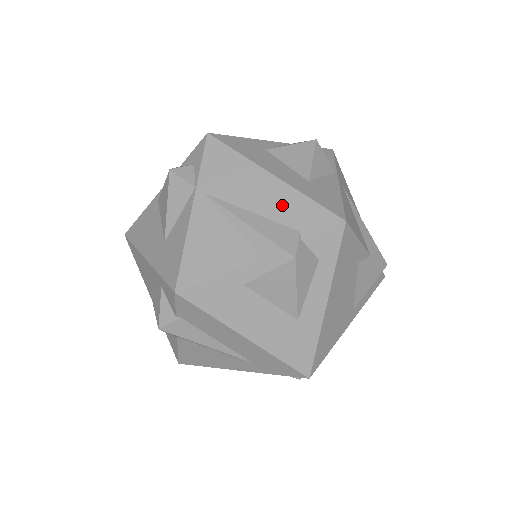
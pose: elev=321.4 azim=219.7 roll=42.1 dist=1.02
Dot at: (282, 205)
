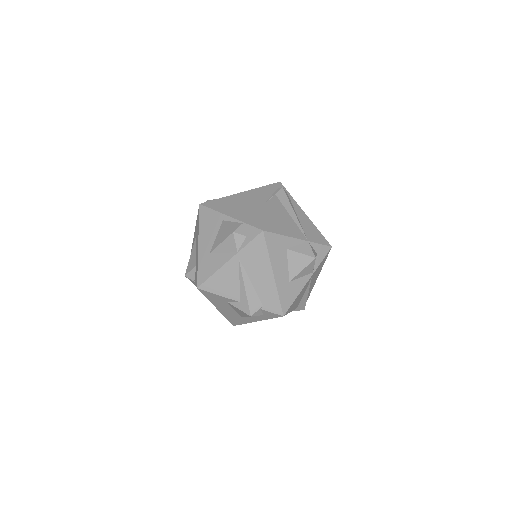
Dot at: (266, 290)
